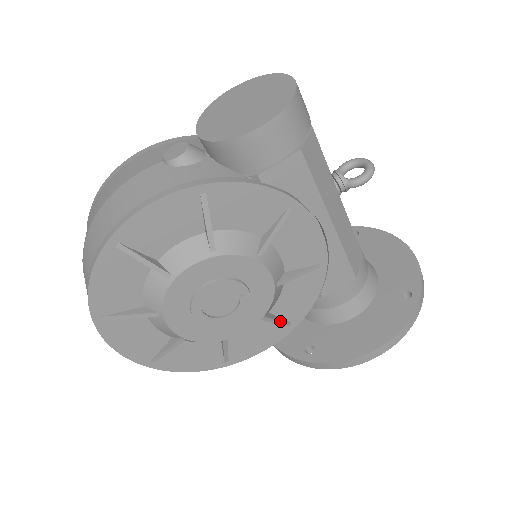
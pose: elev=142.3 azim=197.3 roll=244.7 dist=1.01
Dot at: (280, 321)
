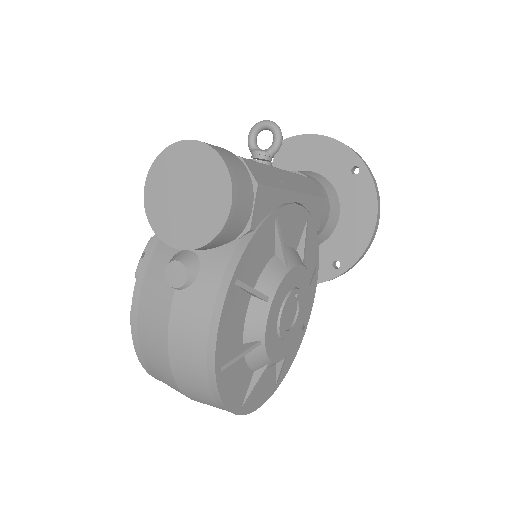
Dot at: (313, 274)
